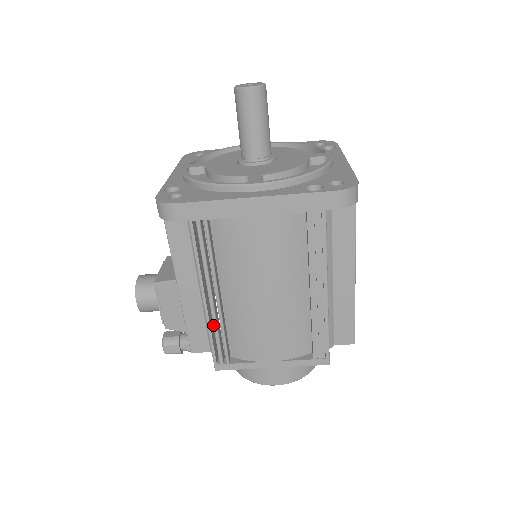
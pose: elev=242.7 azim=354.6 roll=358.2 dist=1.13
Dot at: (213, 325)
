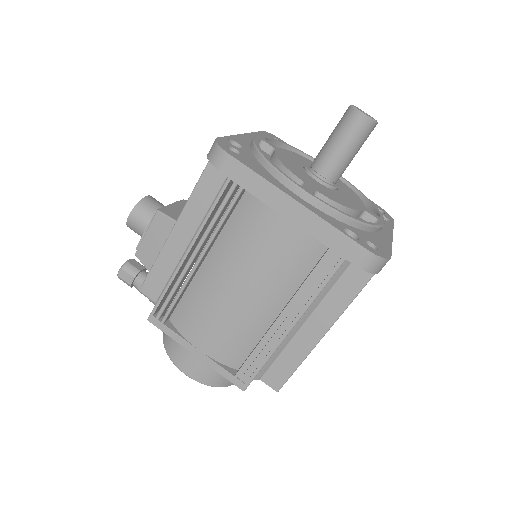
Dot at: (177, 280)
